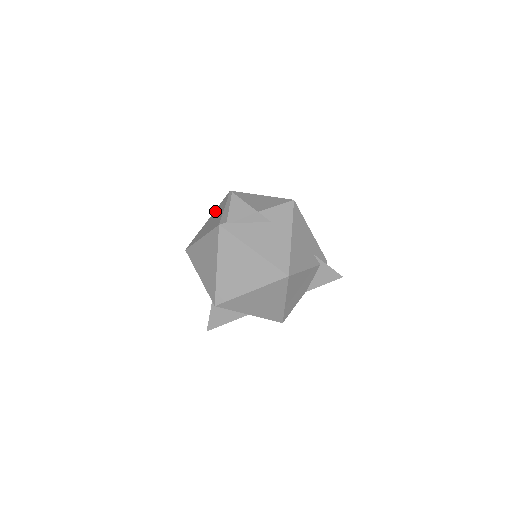
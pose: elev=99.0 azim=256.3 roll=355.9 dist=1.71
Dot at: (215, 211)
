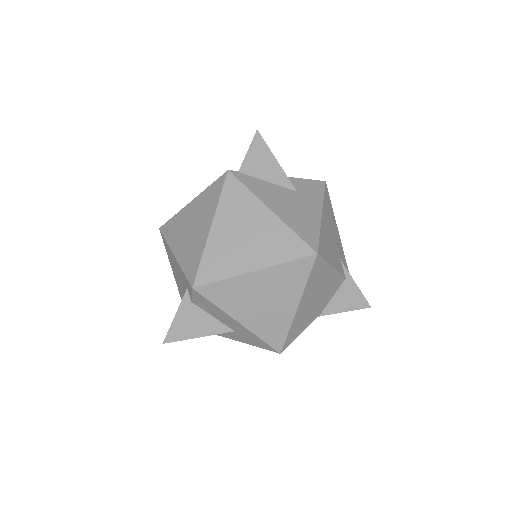
Dot at: occluded
